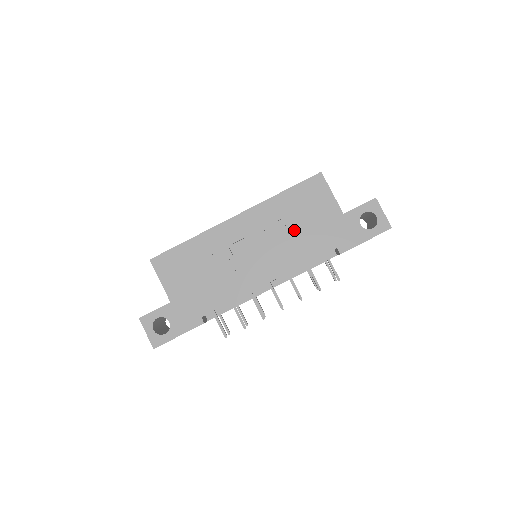
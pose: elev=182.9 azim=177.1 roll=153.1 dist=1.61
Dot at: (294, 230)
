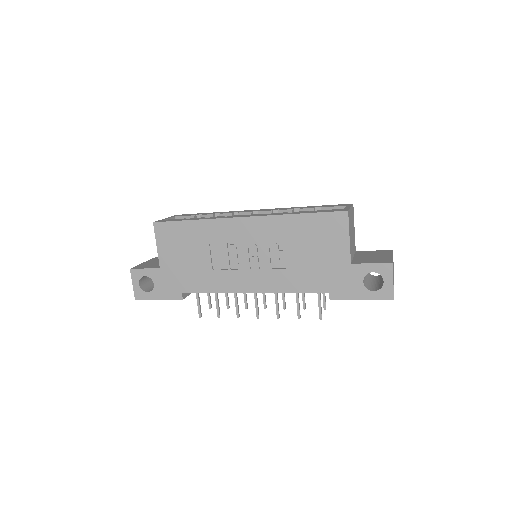
Dot at: (295, 257)
